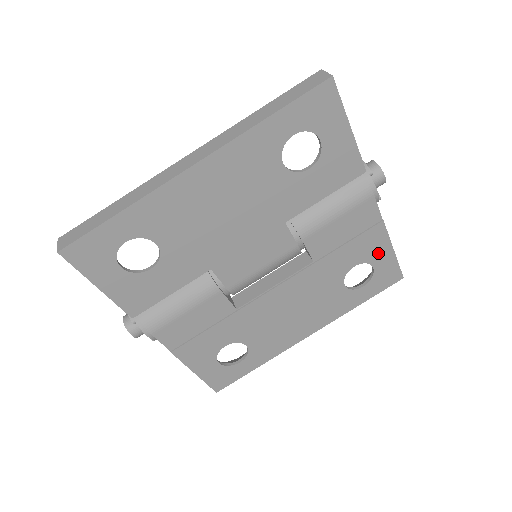
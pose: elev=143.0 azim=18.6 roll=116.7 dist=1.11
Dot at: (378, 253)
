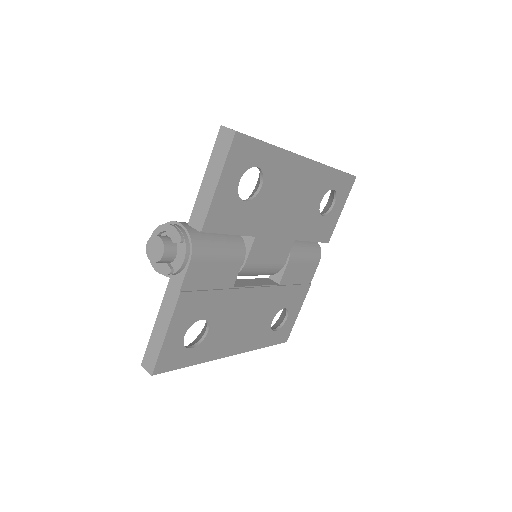
Dot at: (295, 308)
